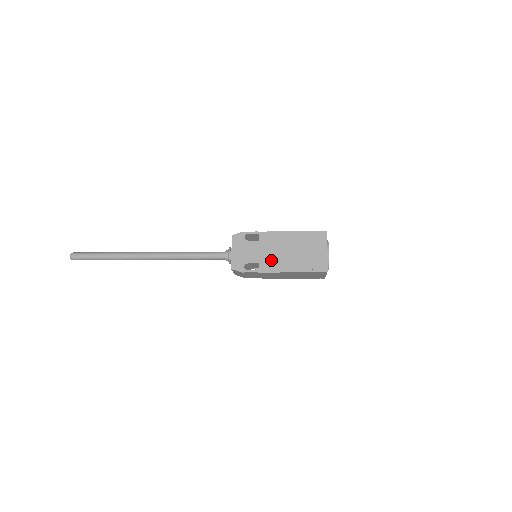
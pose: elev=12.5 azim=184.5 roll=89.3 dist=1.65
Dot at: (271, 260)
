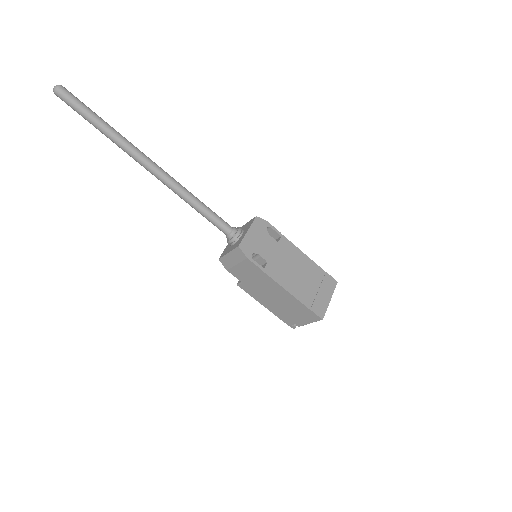
Dot at: (280, 268)
